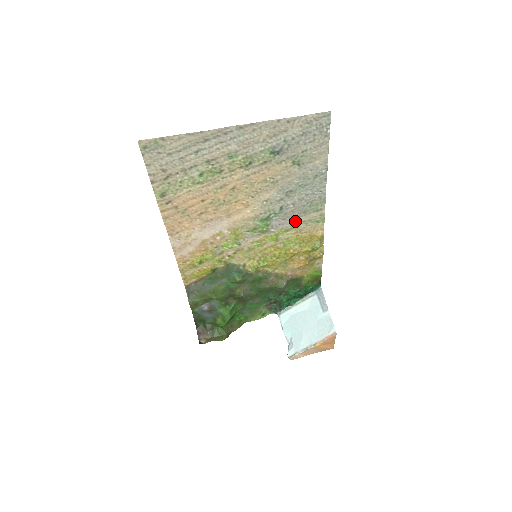
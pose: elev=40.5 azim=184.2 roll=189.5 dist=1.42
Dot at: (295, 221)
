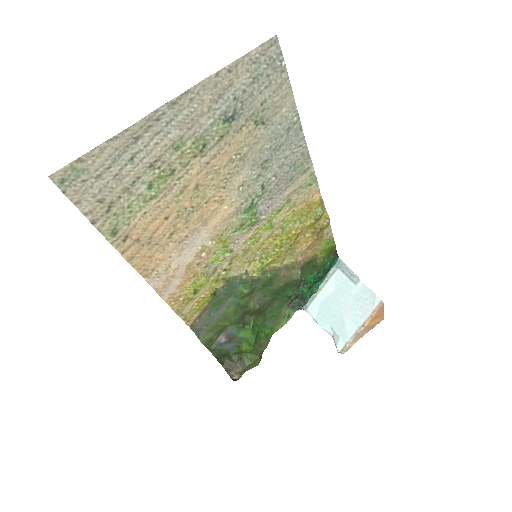
Dot at: (284, 195)
